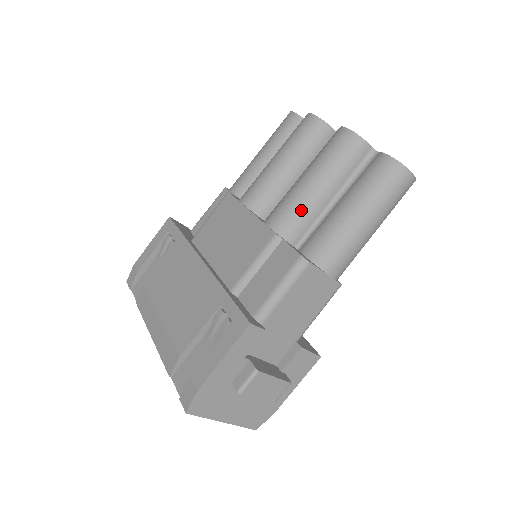
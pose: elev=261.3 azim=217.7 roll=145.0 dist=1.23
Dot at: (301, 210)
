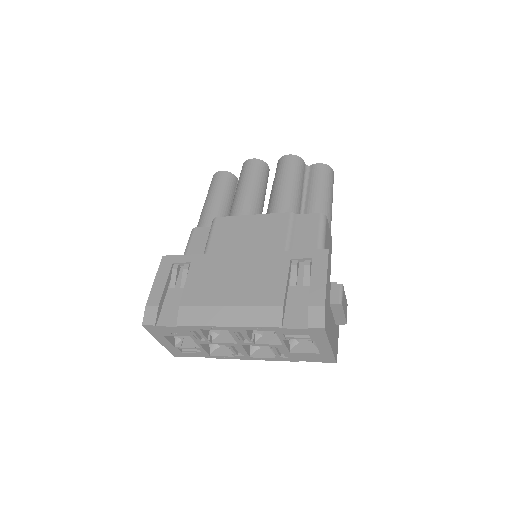
Dot at: (294, 199)
